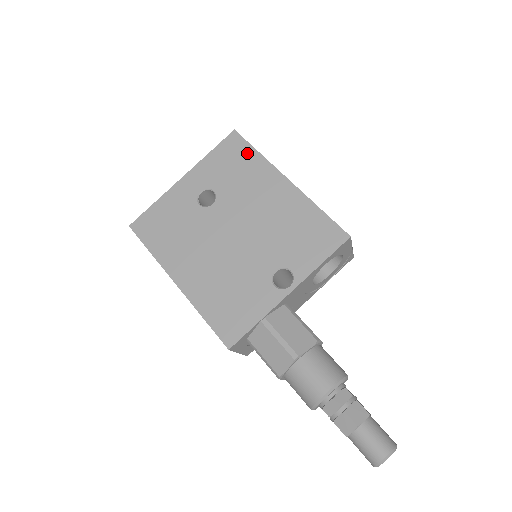
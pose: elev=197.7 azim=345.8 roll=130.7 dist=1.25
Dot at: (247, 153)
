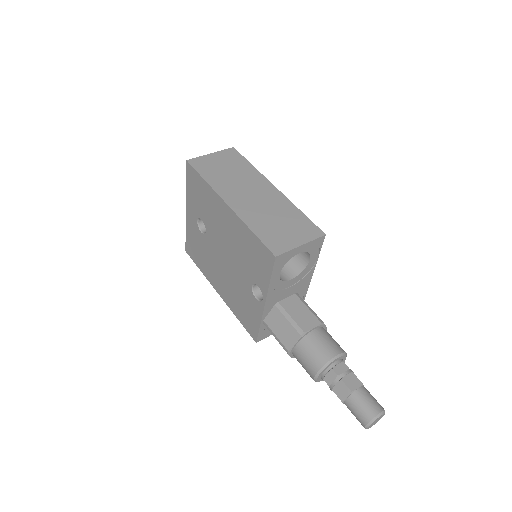
Dot at: (200, 182)
